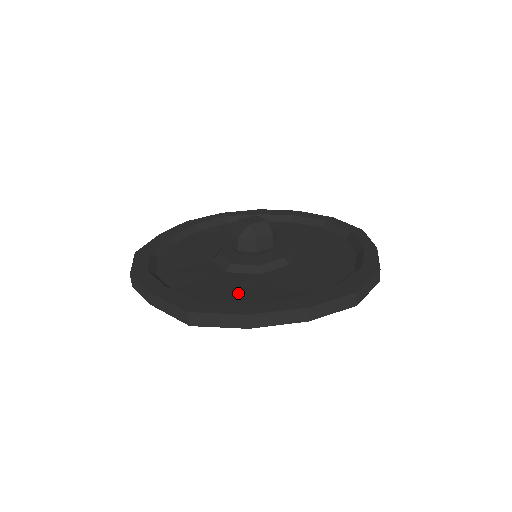
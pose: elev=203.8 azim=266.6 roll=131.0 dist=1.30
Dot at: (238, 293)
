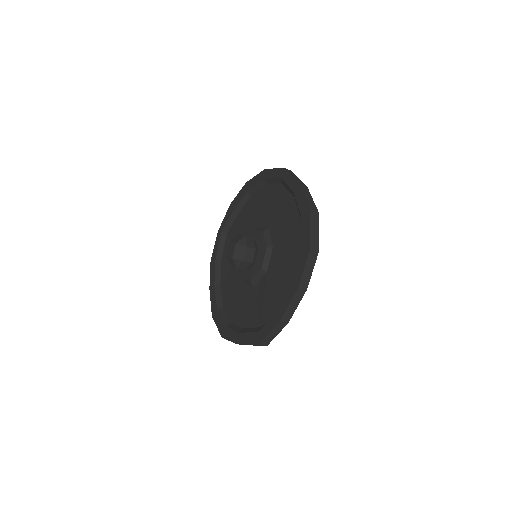
Dot at: (268, 302)
